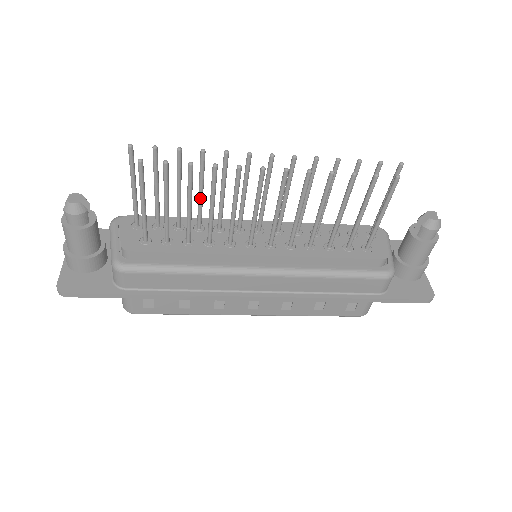
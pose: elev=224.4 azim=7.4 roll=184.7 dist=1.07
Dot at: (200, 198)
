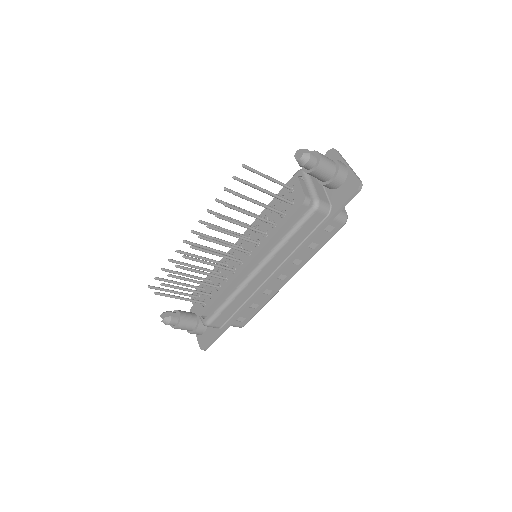
Dot at: occluded
